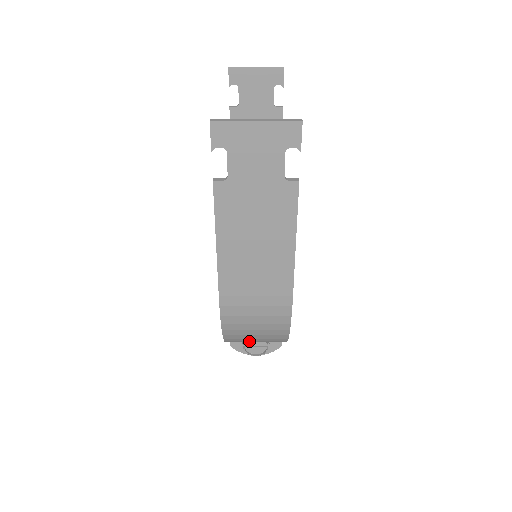
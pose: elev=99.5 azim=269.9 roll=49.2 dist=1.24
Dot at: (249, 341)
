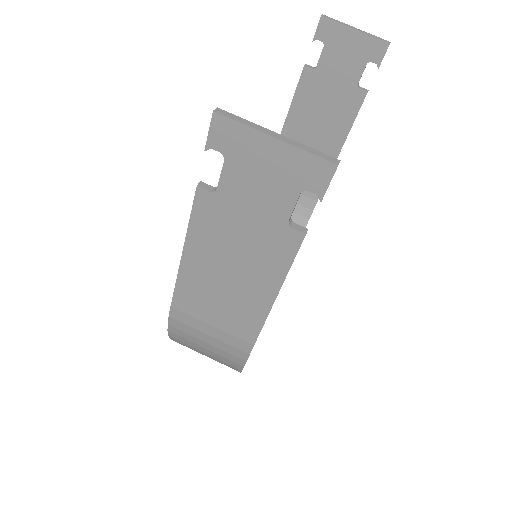
Dot at: occluded
